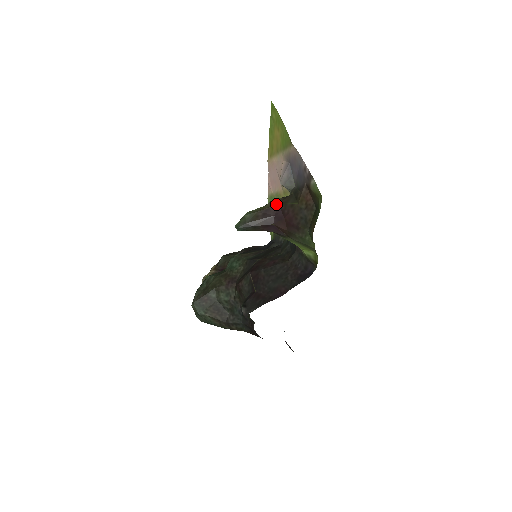
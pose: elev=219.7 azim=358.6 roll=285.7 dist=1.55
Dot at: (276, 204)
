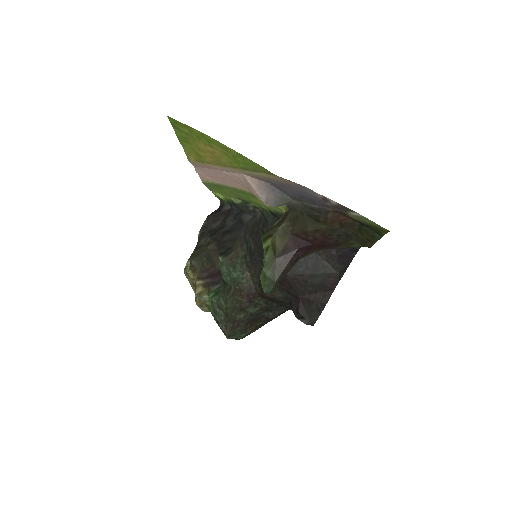
Dot at: (289, 236)
